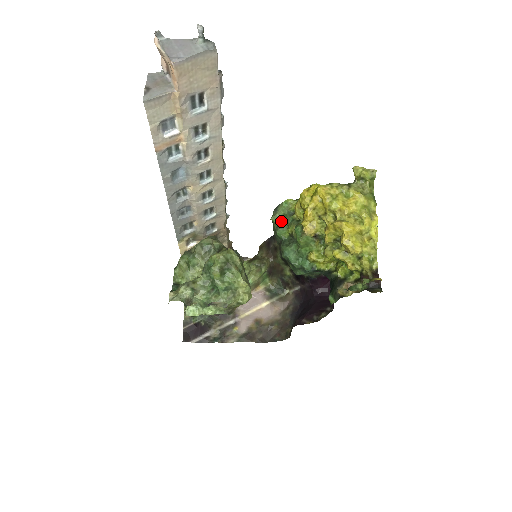
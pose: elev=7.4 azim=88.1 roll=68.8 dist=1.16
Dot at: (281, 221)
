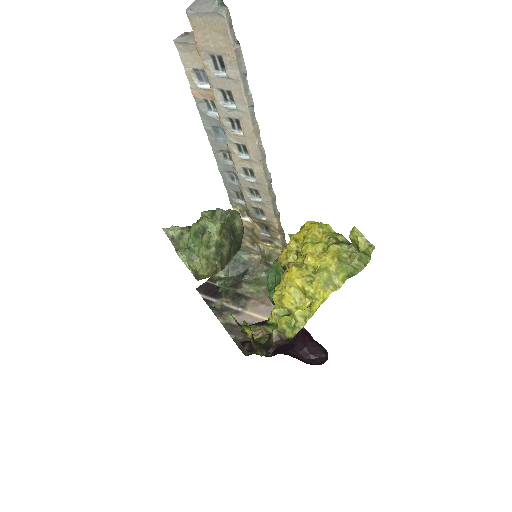
Dot at: occluded
